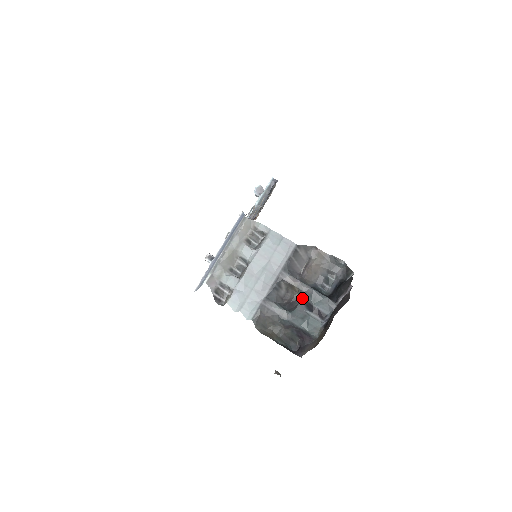
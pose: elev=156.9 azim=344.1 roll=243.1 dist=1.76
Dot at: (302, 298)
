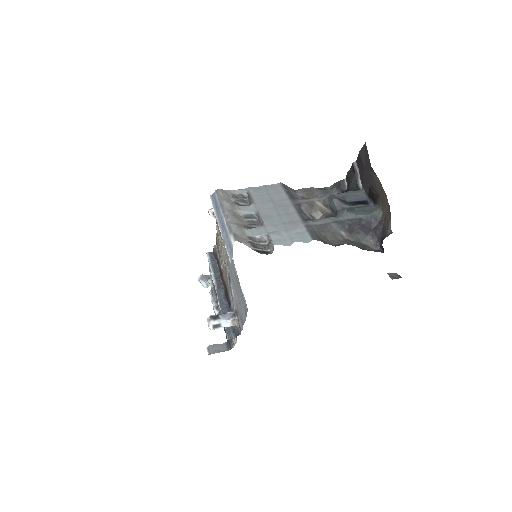
Dot at: (332, 199)
